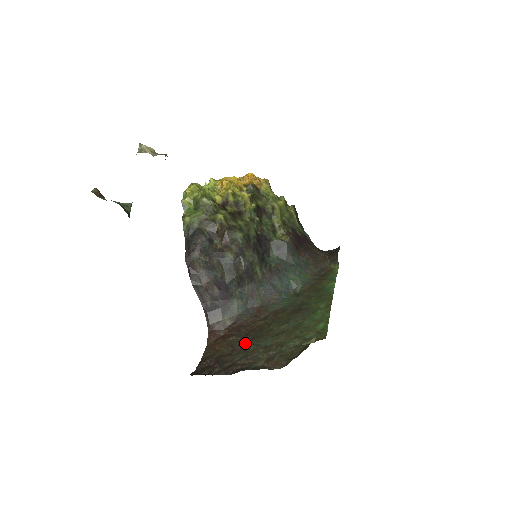
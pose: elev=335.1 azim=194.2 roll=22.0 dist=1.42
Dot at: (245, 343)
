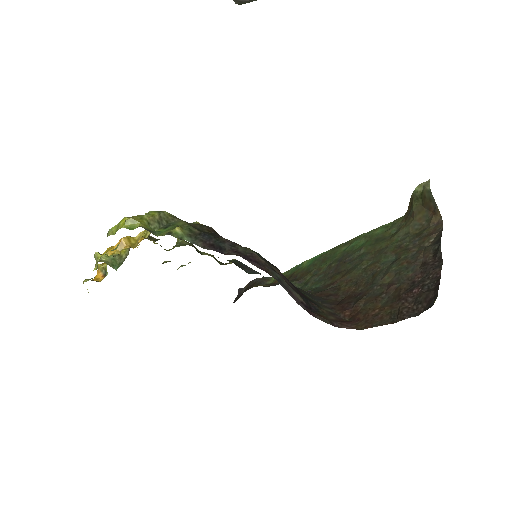
Dot at: (379, 283)
